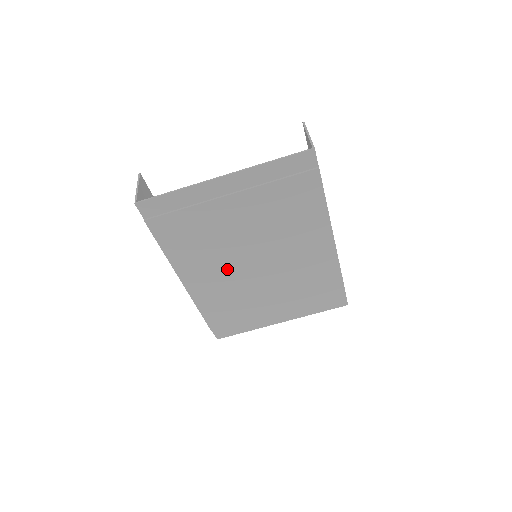
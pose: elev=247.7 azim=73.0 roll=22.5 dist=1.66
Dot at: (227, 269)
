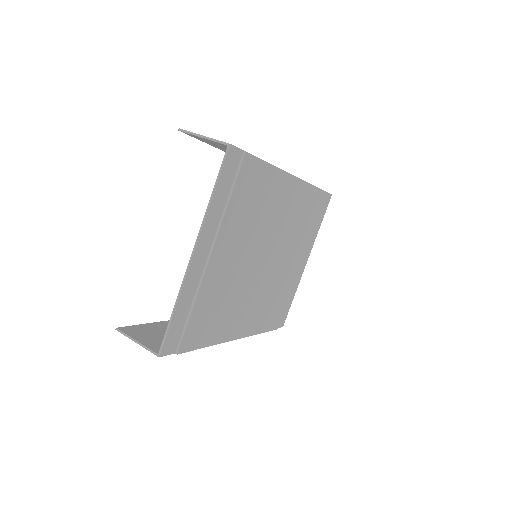
Dot at: (252, 291)
